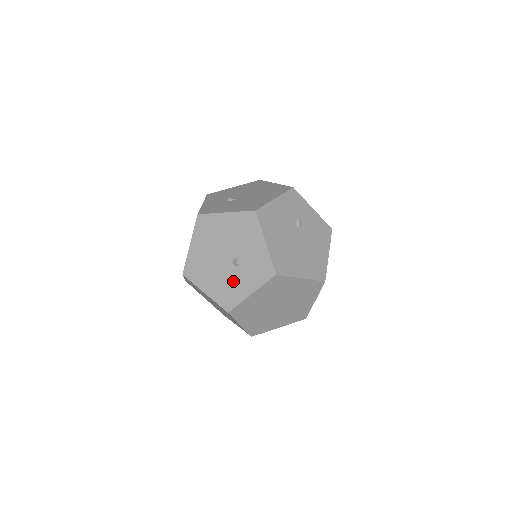
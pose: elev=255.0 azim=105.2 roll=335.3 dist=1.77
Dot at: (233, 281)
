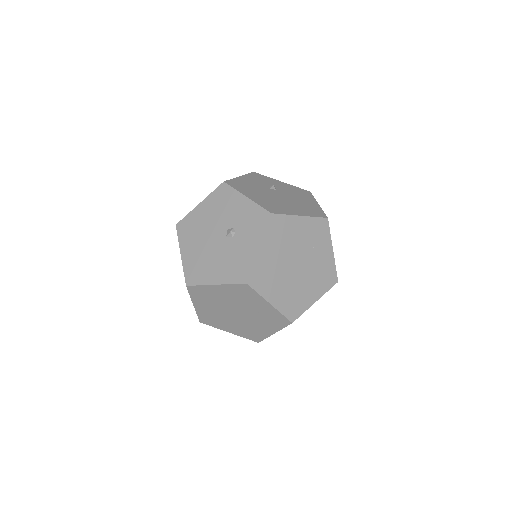
Dot at: (236, 251)
